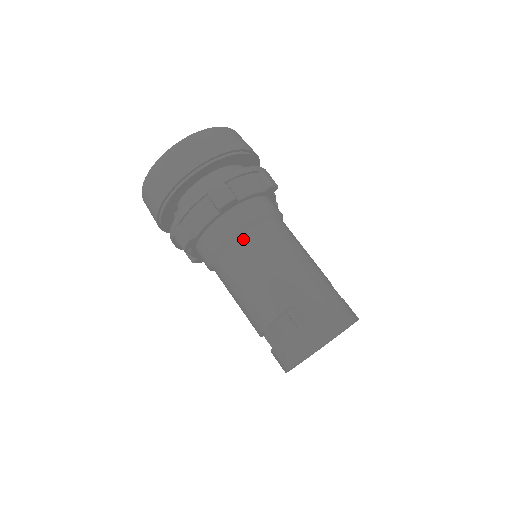
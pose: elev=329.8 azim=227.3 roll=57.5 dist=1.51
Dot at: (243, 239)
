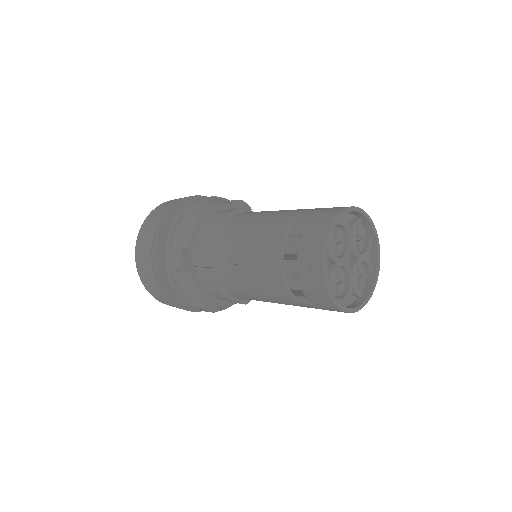
Dot at: (228, 223)
